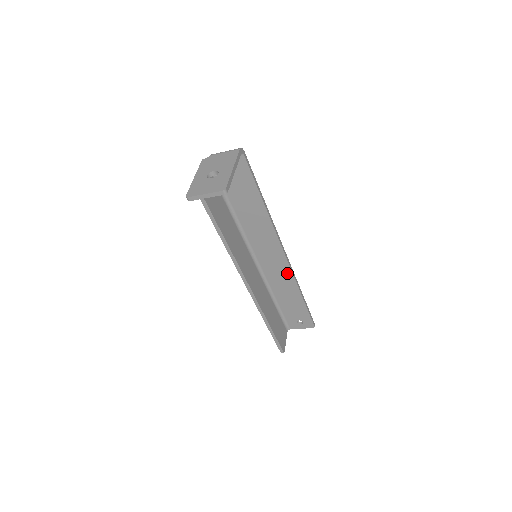
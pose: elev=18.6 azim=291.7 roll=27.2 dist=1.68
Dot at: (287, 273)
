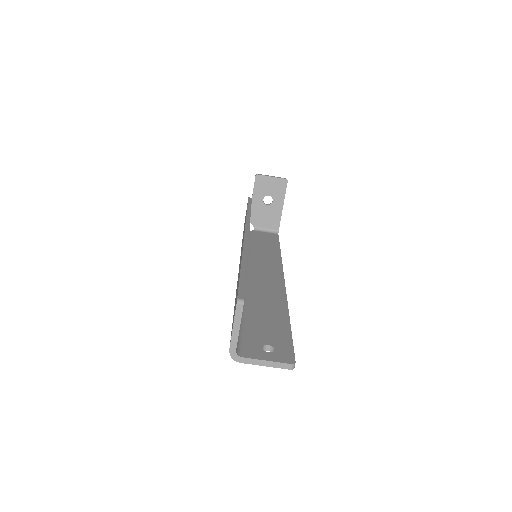
Dot at: (278, 291)
